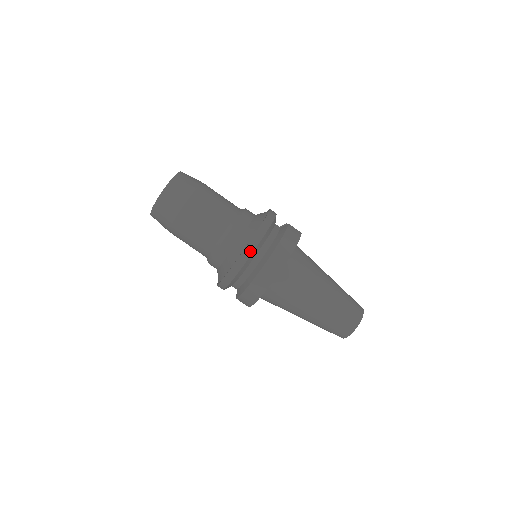
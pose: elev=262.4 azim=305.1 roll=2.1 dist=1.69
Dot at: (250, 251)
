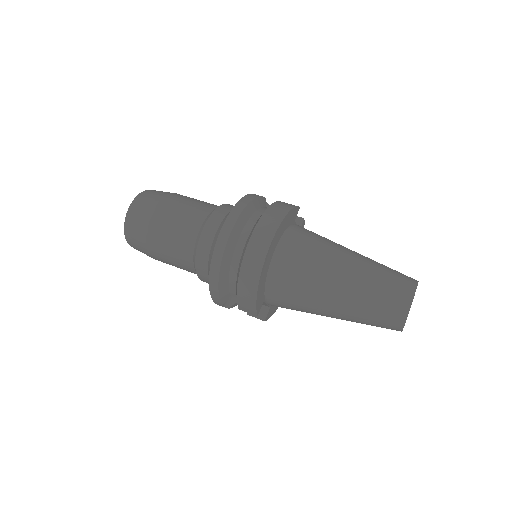
Dot at: (229, 228)
